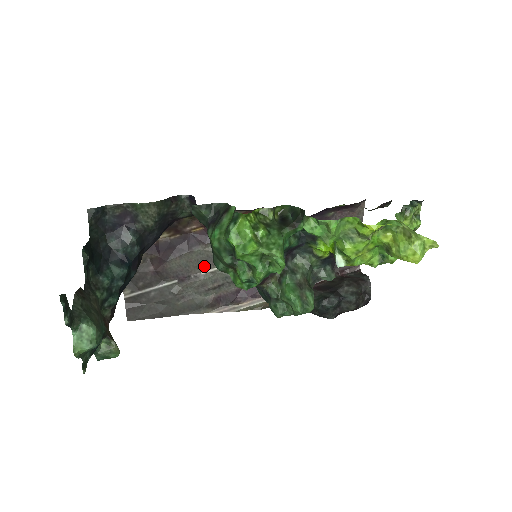
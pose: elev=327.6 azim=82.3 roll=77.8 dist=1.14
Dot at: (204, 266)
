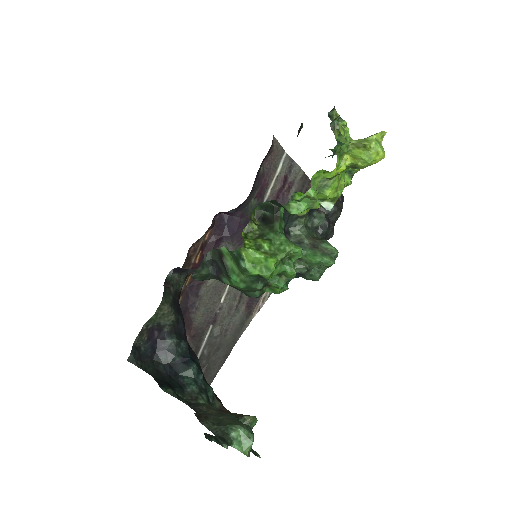
Dot at: (218, 296)
